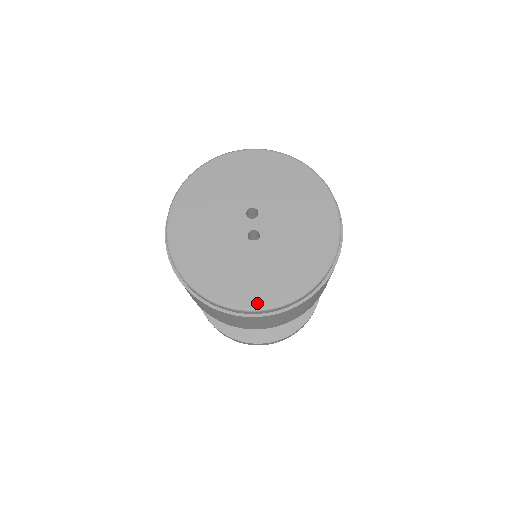
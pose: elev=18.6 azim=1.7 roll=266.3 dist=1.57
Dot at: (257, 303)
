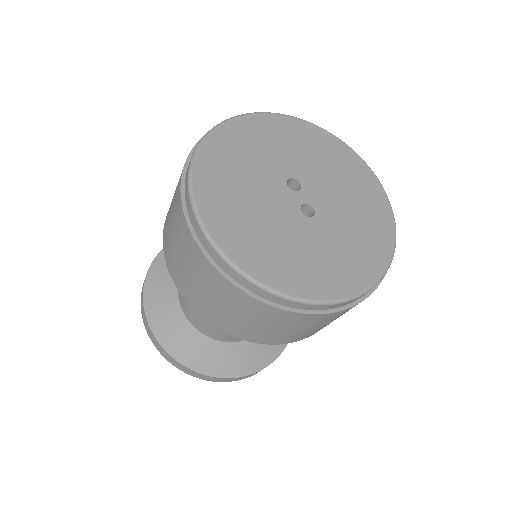
Dot at: (348, 289)
